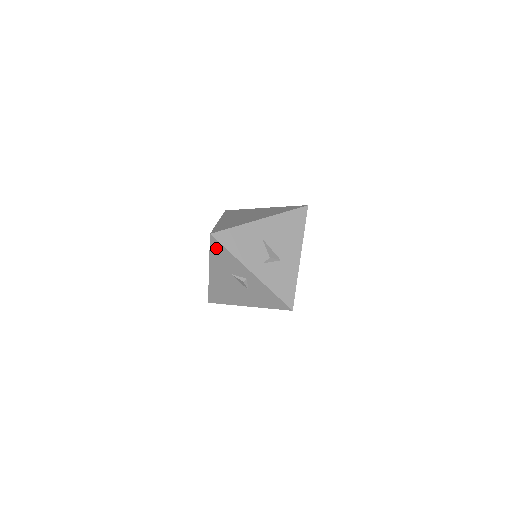
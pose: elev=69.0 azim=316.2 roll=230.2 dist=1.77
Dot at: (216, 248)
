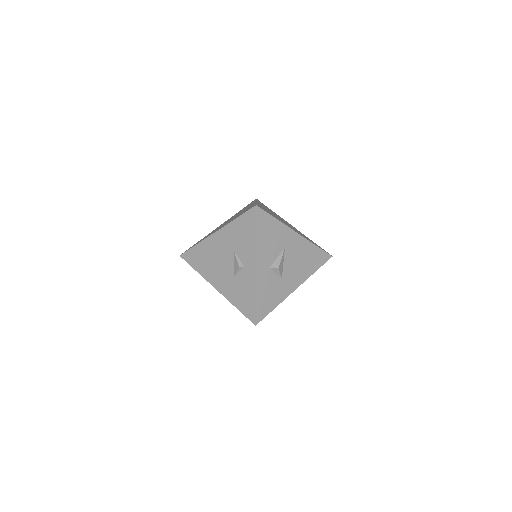
Dot at: (247, 220)
